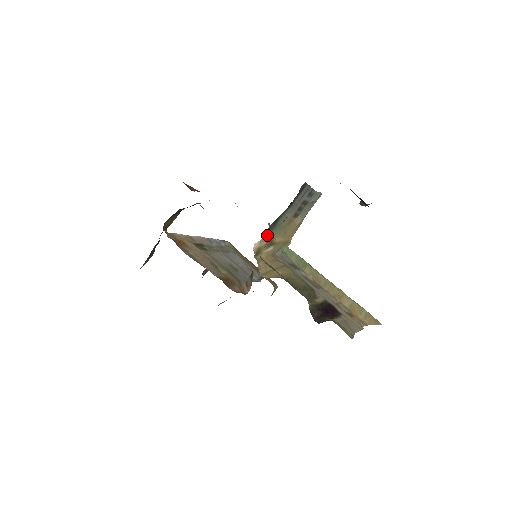
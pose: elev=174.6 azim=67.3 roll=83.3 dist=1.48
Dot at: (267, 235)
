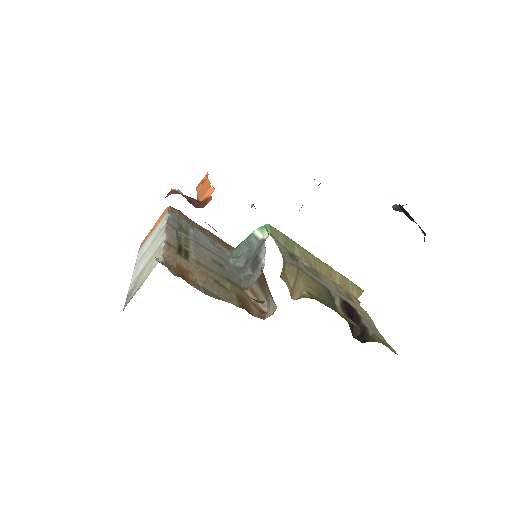
Dot at: occluded
